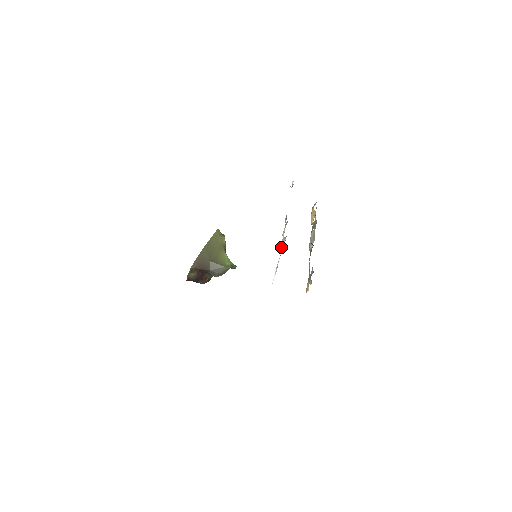
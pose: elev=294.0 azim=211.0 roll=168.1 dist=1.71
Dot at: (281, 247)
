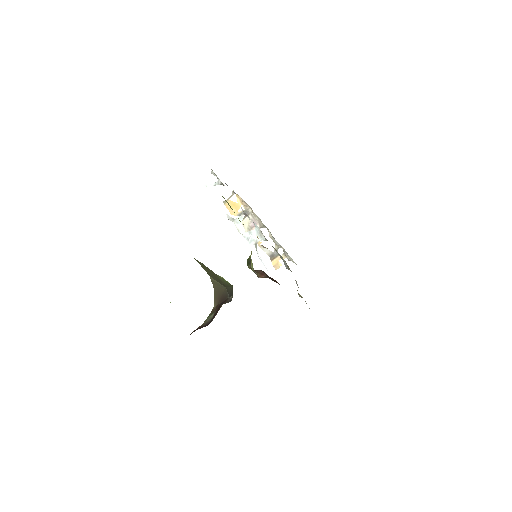
Dot at: (251, 241)
